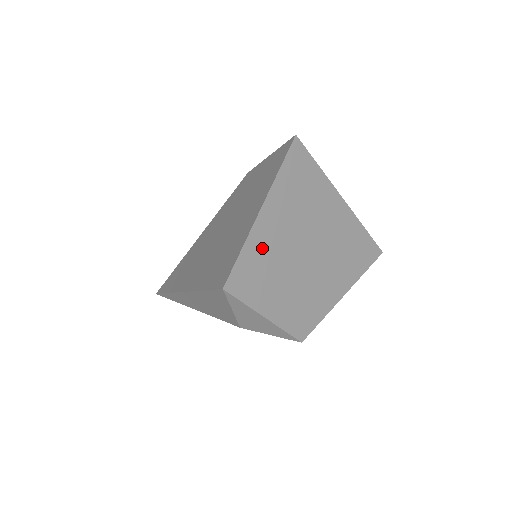
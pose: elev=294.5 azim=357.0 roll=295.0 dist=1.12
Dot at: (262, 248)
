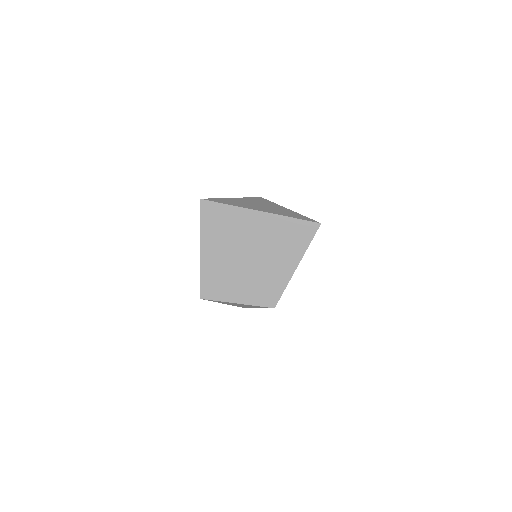
Dot at: (213, 268)
